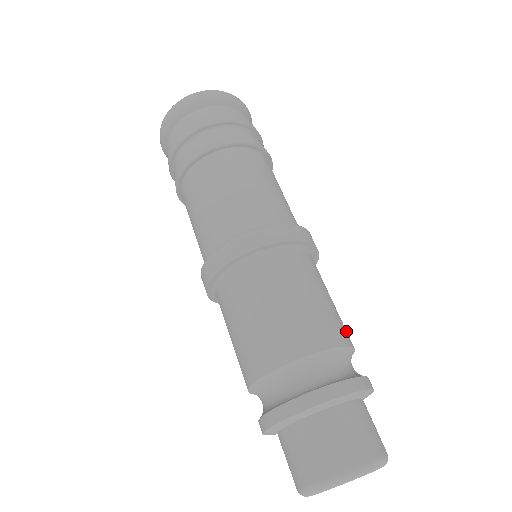
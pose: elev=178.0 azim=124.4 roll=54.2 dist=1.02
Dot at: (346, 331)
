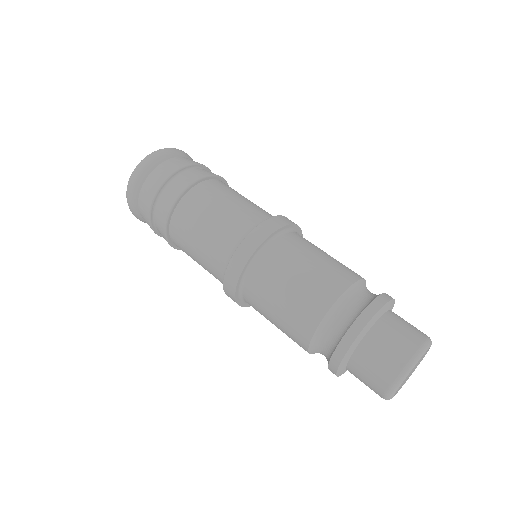
Dot at: occluded
